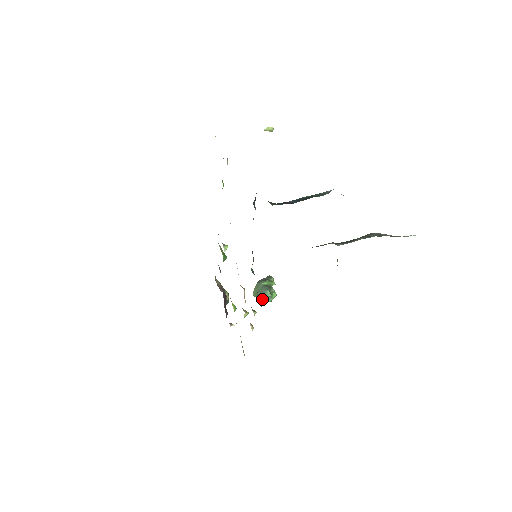
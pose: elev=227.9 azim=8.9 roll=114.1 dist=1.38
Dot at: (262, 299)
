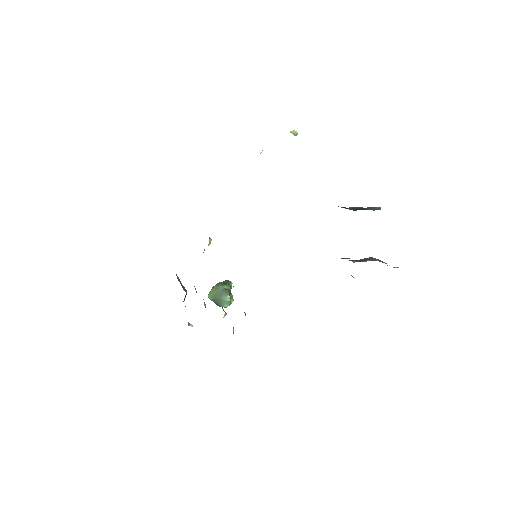
Dot at: (218, 303)
